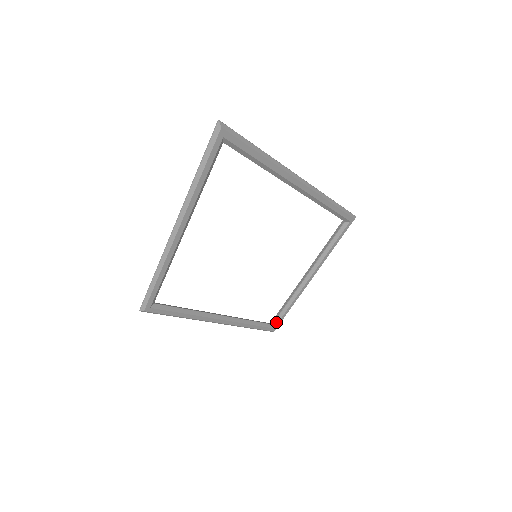
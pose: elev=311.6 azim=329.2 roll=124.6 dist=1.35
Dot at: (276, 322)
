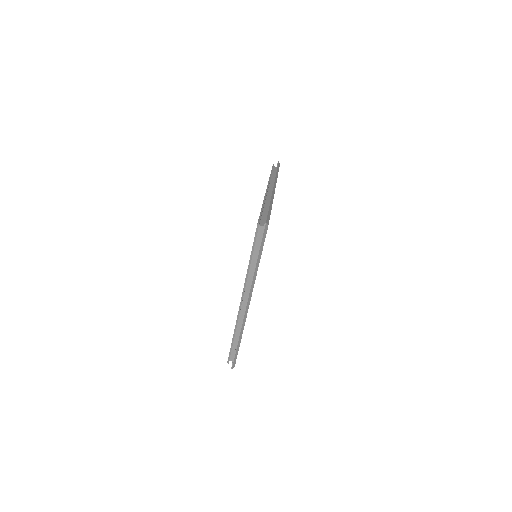
Dot at: occluded
